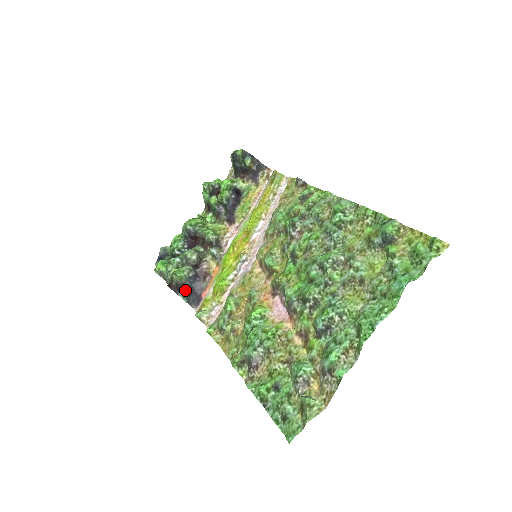
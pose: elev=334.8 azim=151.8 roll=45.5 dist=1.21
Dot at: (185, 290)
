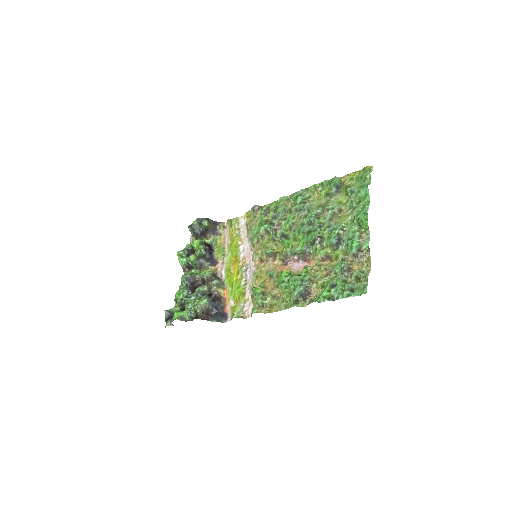
Dot at: (210, 315)
